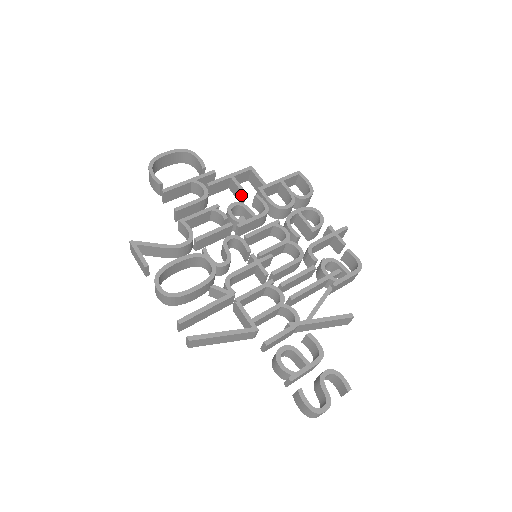
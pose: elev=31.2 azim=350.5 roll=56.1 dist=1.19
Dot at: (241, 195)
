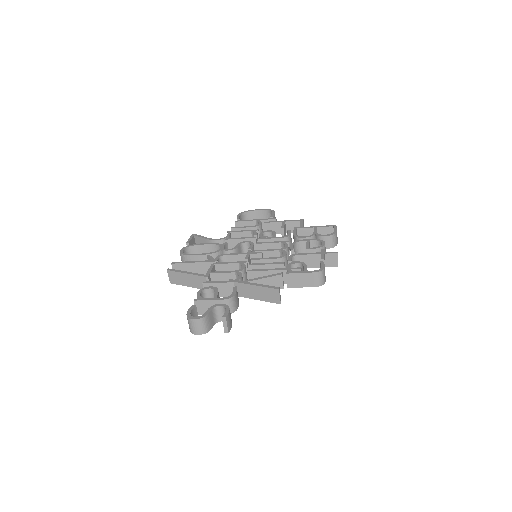
Dot at: (281, 231)
